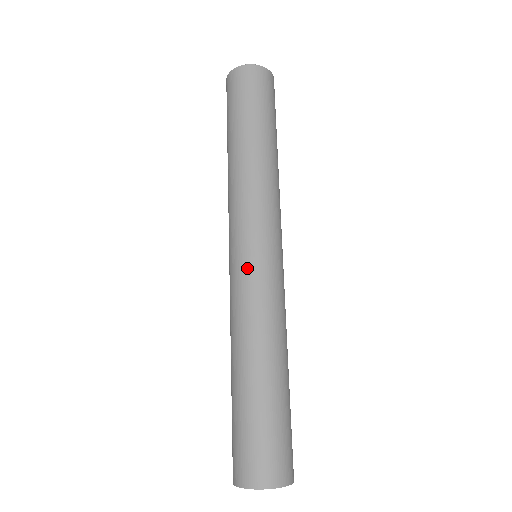
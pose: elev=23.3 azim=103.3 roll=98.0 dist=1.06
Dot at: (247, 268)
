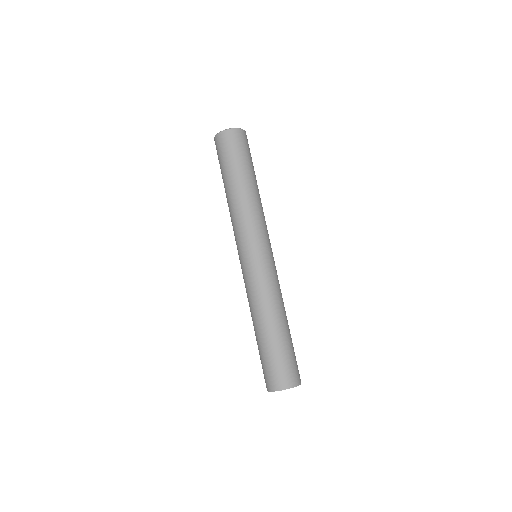
Dot at: (251, 267)
